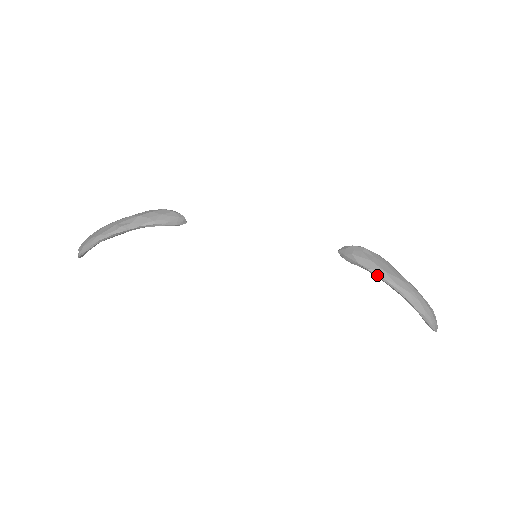
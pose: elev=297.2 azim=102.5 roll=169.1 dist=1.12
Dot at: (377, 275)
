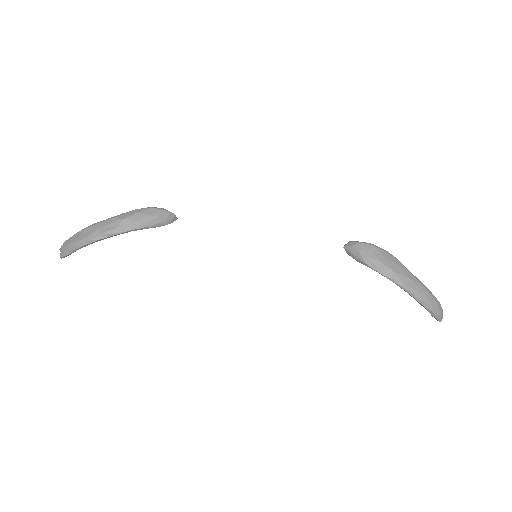
Dot at: (386, 277)
